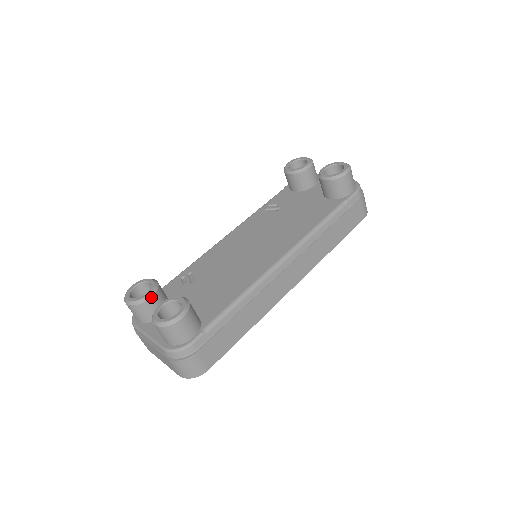
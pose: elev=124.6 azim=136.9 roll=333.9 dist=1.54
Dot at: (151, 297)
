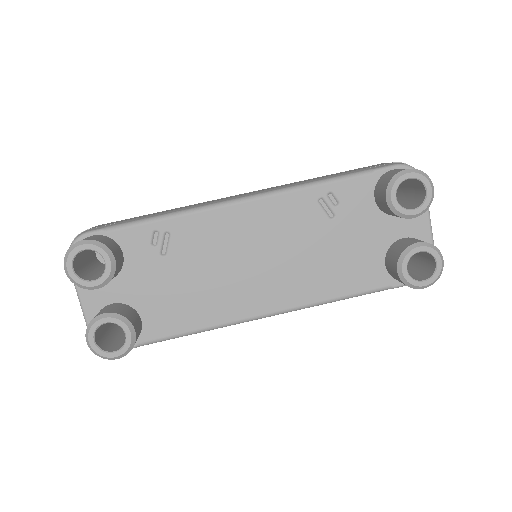
Dot at: (98, 288)
